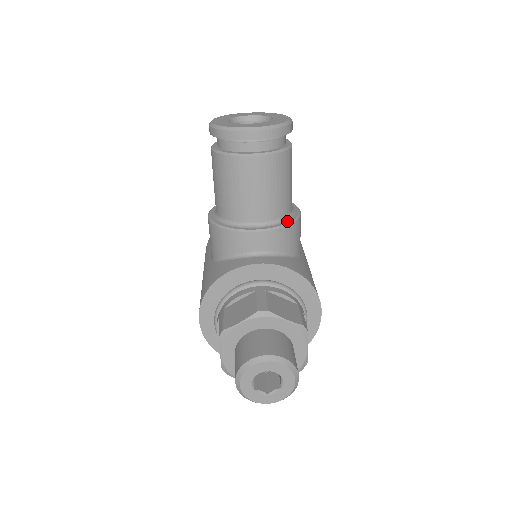
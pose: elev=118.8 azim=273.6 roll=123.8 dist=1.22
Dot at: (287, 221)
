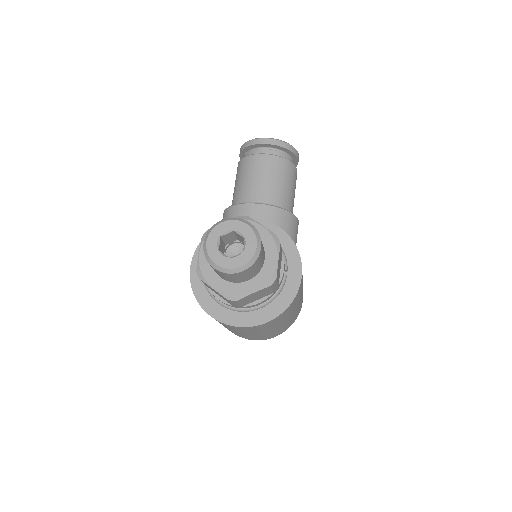
Dot at: (284, 209)
